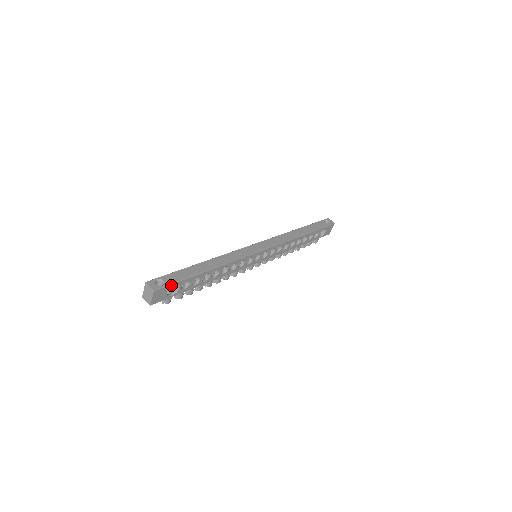
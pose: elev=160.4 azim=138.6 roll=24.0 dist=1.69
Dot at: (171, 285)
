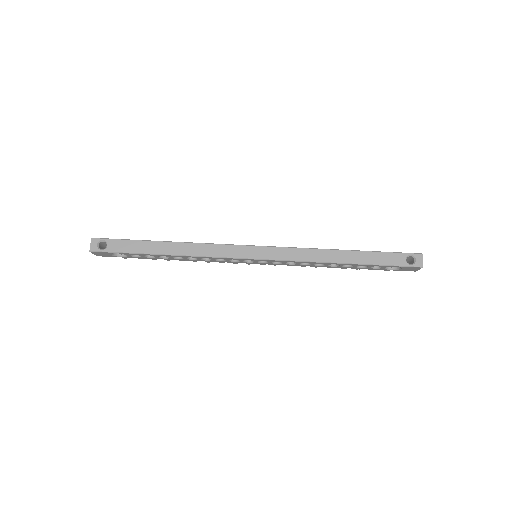
Dot at: (112, 252)
